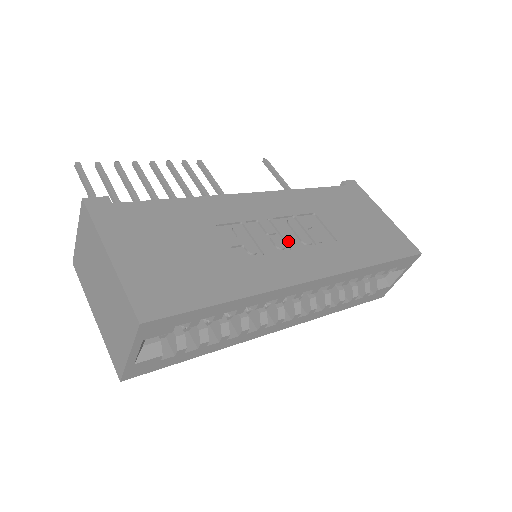
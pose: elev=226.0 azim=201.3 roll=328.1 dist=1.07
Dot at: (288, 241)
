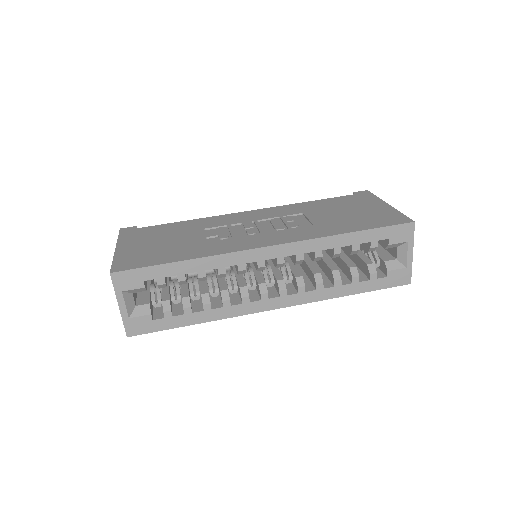
Dot at: (261, 230)
